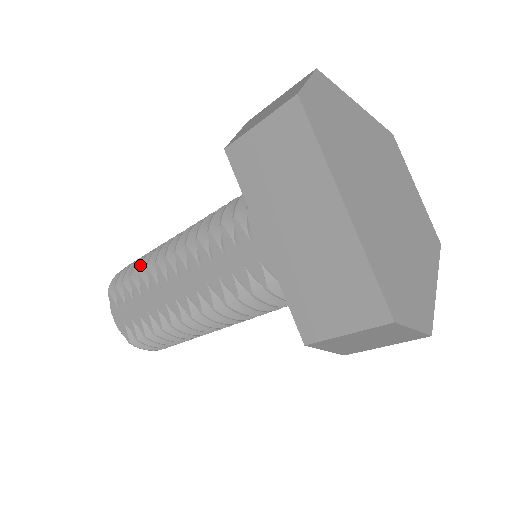
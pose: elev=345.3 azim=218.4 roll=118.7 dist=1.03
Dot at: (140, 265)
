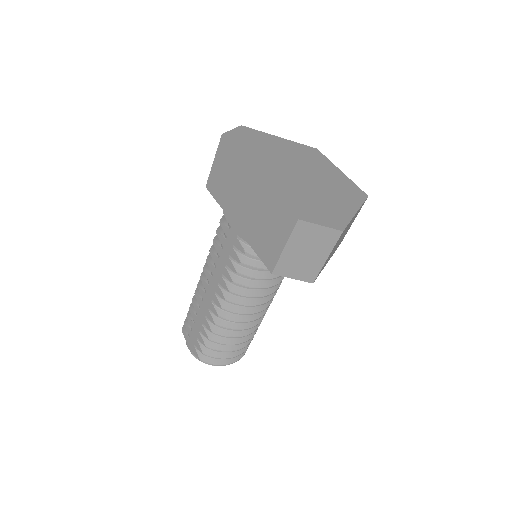
Dot at: (193, 297)
